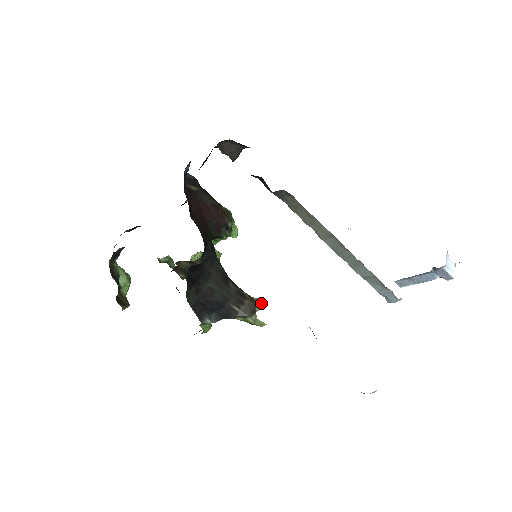
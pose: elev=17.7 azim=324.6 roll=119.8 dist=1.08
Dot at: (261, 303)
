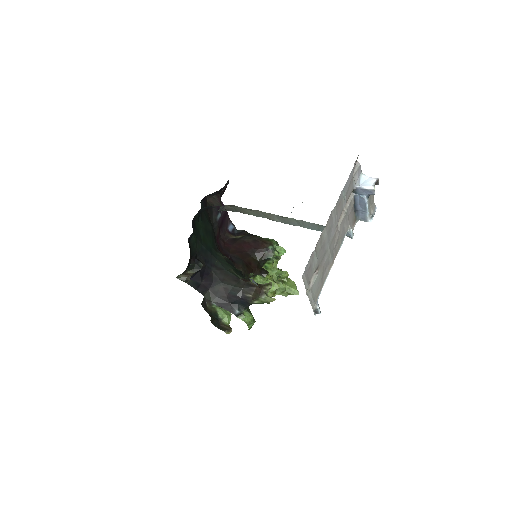
Dot at: (266, 285)
